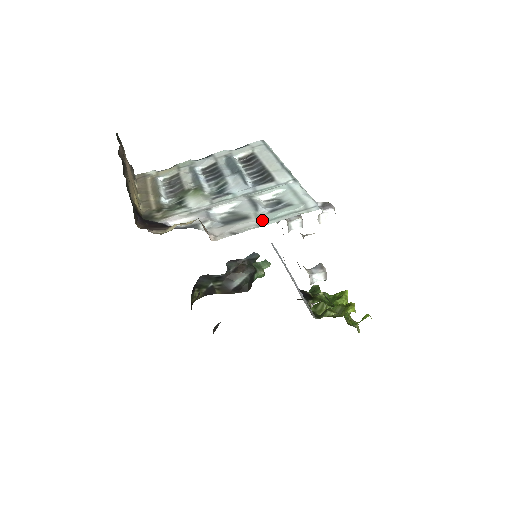
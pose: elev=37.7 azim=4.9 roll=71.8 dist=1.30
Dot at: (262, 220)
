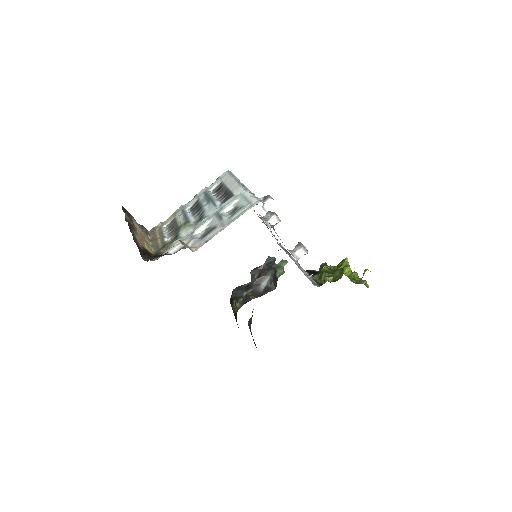
Dot at: (224, 225)
